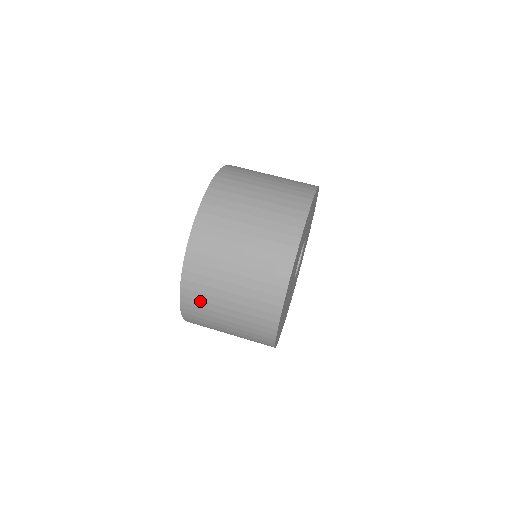
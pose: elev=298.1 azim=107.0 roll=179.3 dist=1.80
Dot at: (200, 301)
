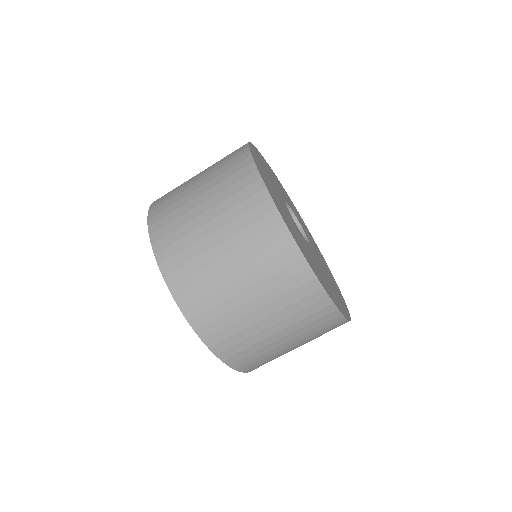
Dot at: (232, 337)
